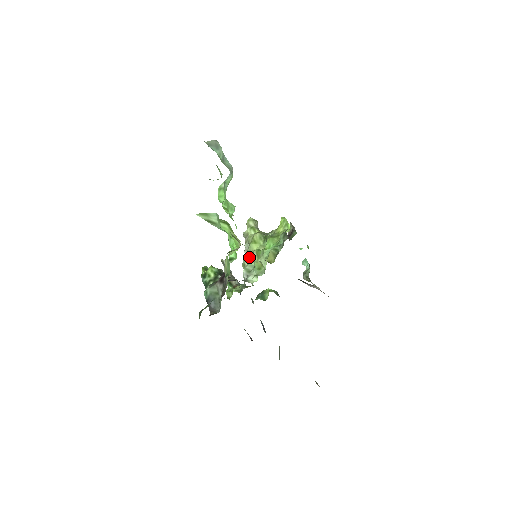
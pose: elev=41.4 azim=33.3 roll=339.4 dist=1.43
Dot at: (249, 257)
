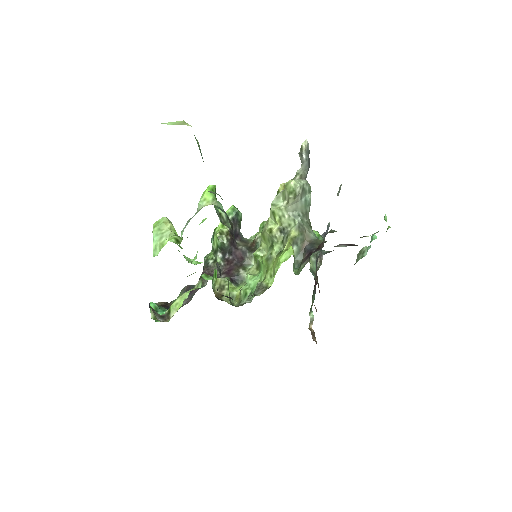
Dot at: occluded
